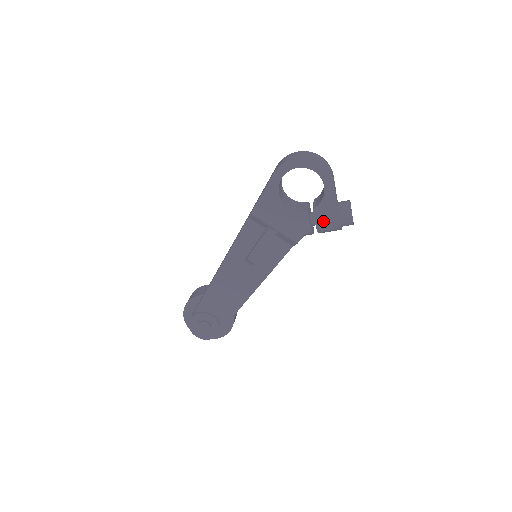
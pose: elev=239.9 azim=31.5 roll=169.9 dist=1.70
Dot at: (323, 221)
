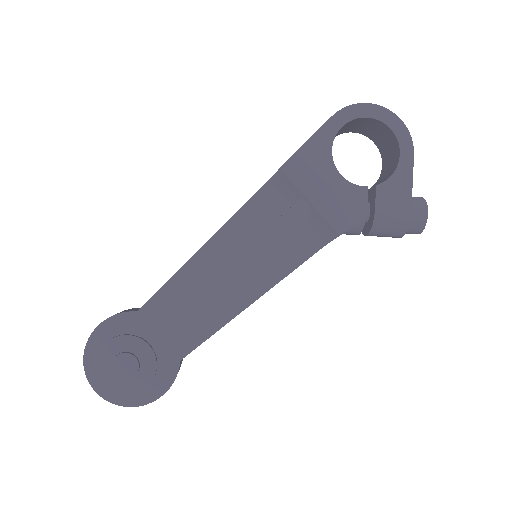
Dot at: (387, 208)
